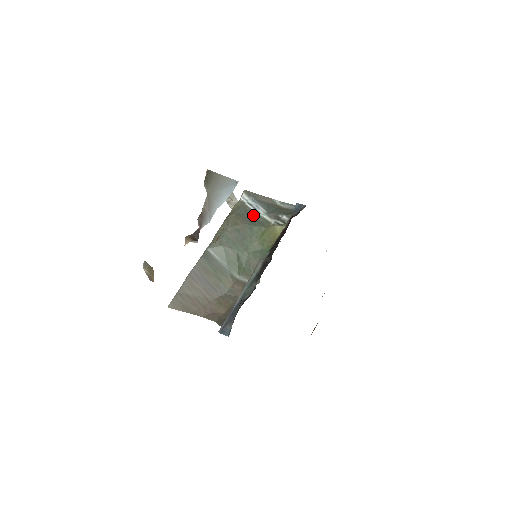
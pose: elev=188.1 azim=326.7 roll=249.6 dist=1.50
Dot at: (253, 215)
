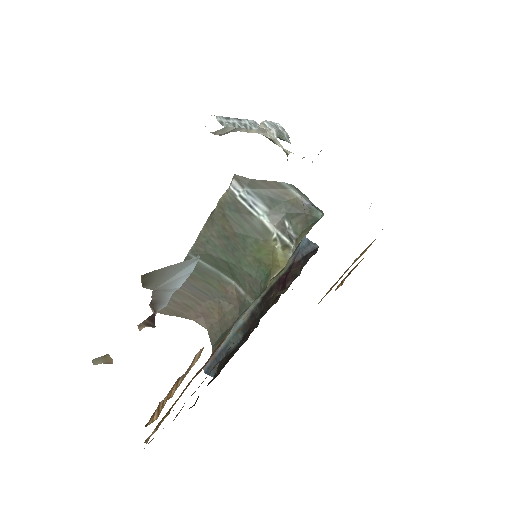
Dot at: (248, 217)
